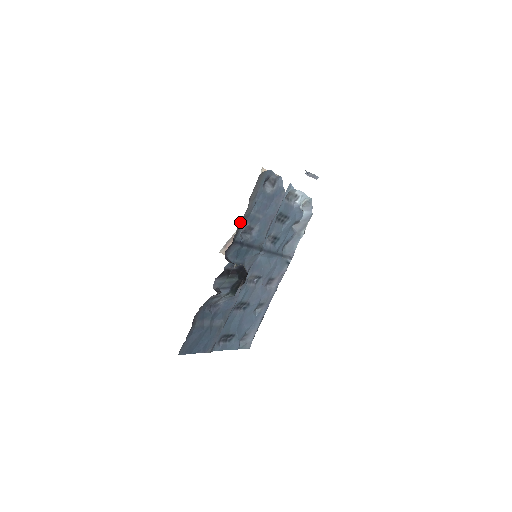
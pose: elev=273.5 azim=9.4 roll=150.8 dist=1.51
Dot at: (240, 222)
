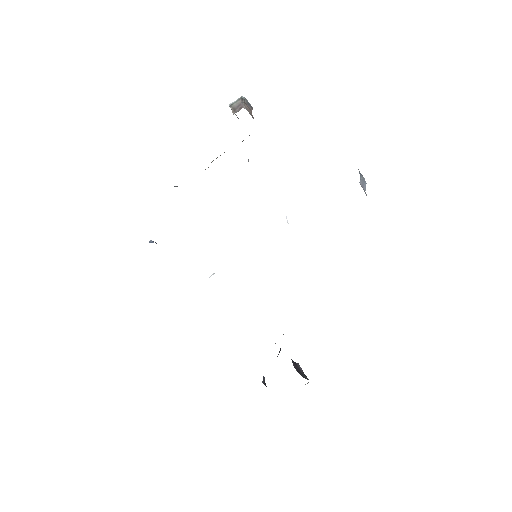
Dot at: occluded
